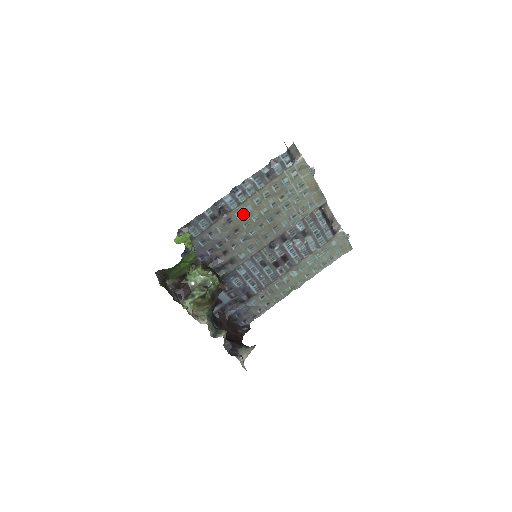
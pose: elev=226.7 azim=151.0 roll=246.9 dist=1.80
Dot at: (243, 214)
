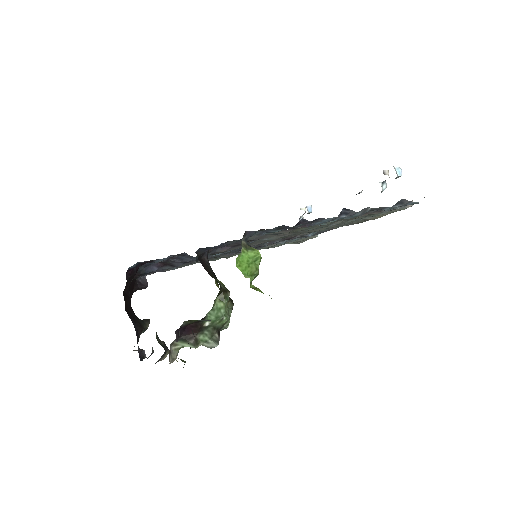
Dot at: occluded
